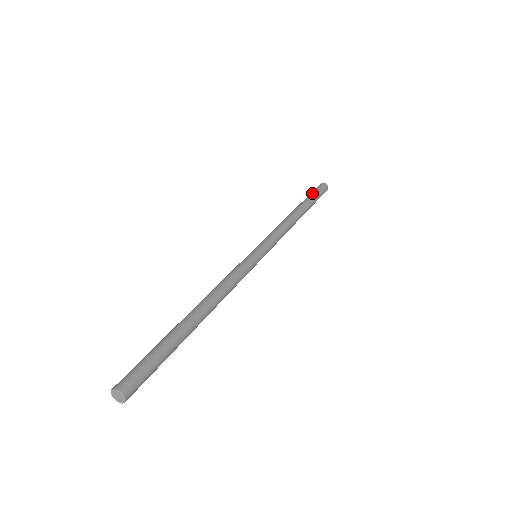
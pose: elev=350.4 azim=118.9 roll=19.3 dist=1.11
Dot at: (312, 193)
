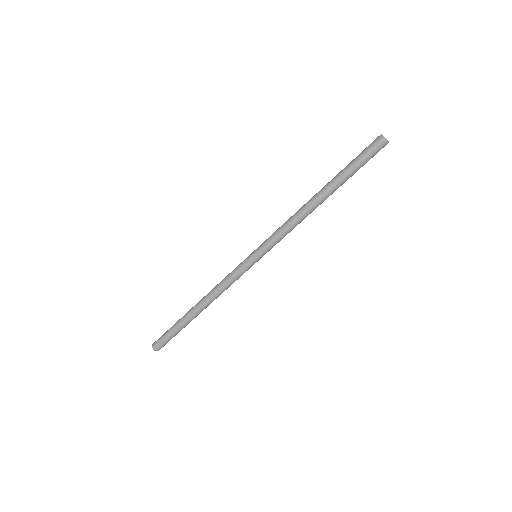
Dot at: (352, 161)
